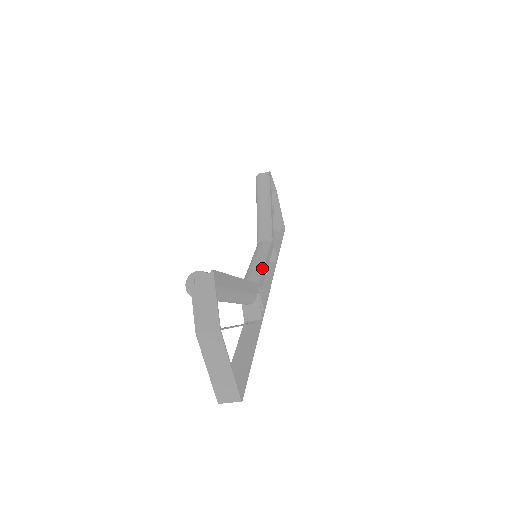
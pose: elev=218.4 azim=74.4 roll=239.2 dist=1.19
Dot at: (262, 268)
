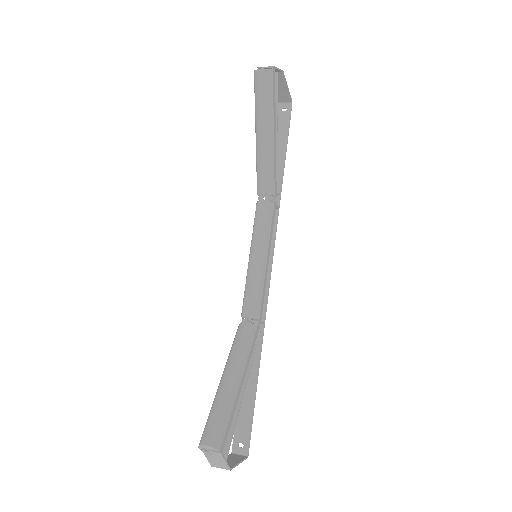
Dot at: (262, 283)
